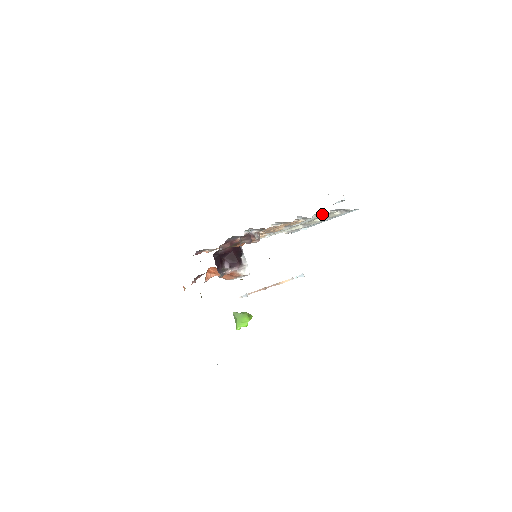
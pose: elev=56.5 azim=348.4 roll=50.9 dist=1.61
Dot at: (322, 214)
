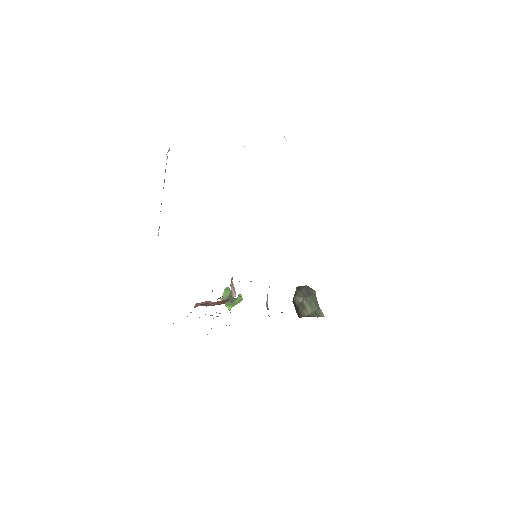
Dot at: occluded
